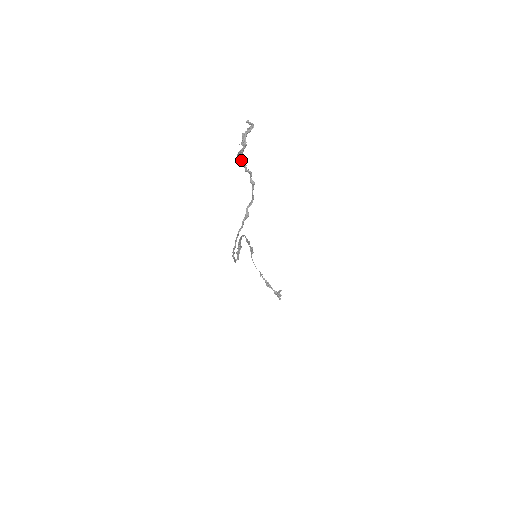
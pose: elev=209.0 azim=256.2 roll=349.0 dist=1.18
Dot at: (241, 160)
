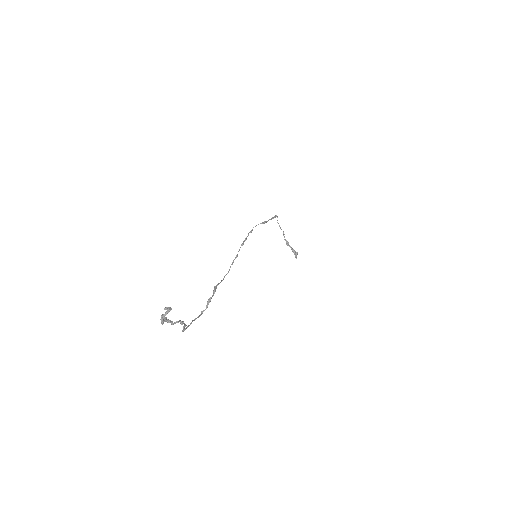
Dot at: (166, 321)
